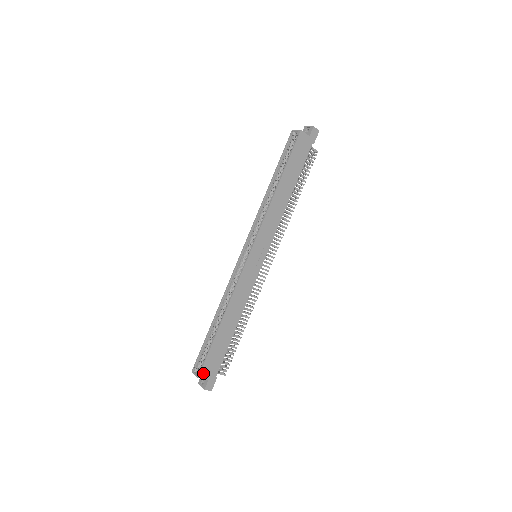
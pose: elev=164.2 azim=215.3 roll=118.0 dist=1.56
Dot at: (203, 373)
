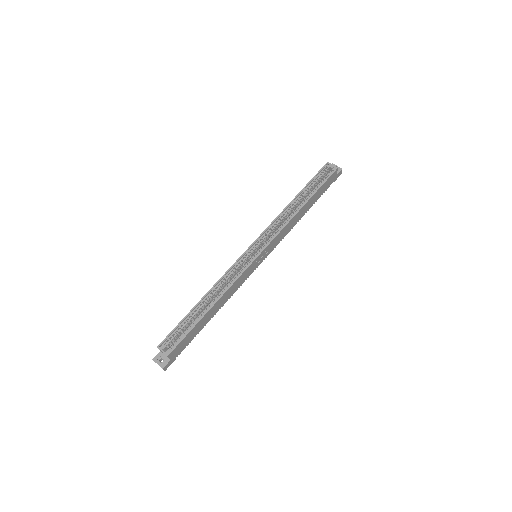
Dot at: (172, 352)
